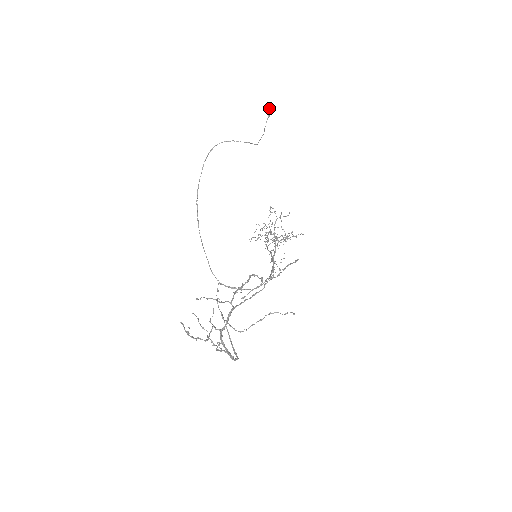
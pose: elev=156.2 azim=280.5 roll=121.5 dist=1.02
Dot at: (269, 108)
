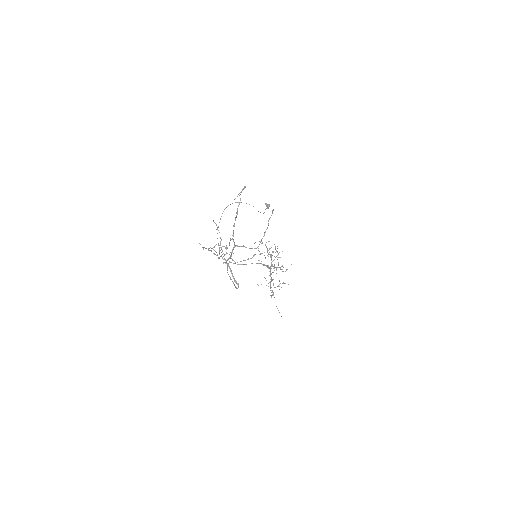
Dot at: (267, 204)
